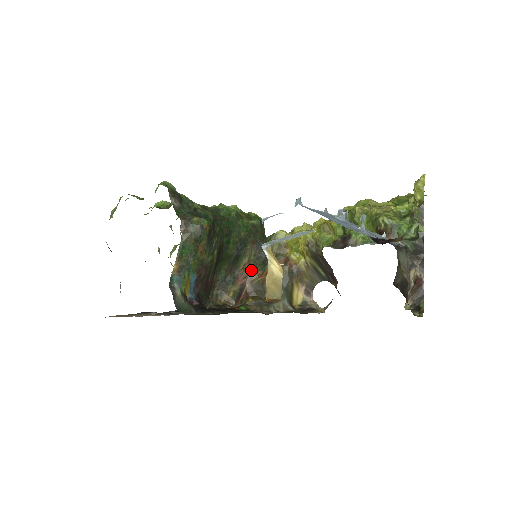
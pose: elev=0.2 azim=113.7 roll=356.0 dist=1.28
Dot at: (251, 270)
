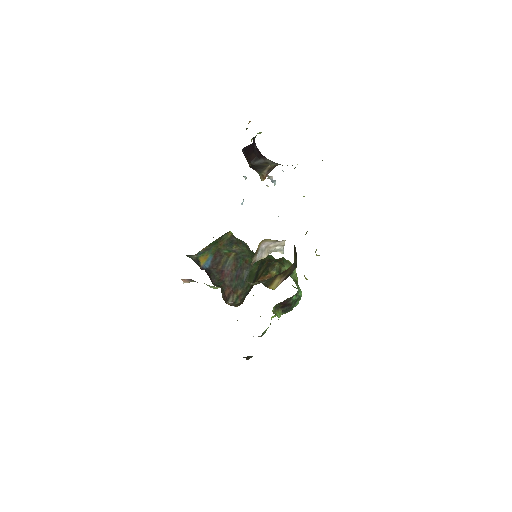
Dot at: occluded
